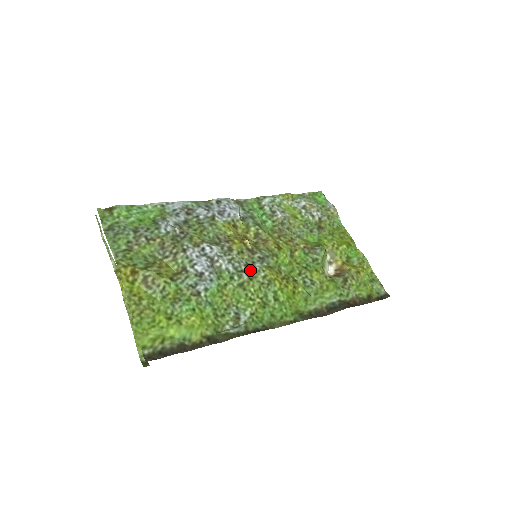
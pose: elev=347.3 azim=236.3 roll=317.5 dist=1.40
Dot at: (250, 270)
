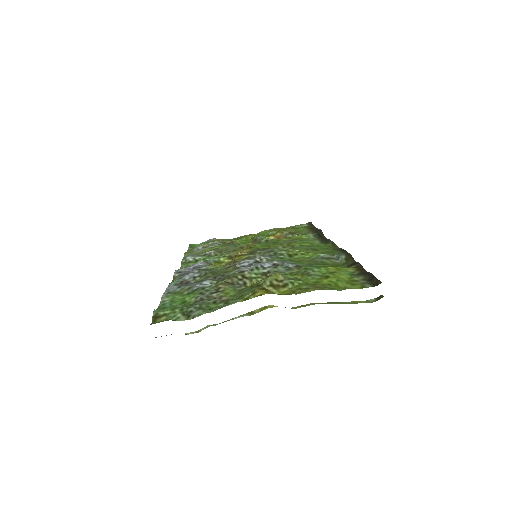
Dot at: (275, 251)
